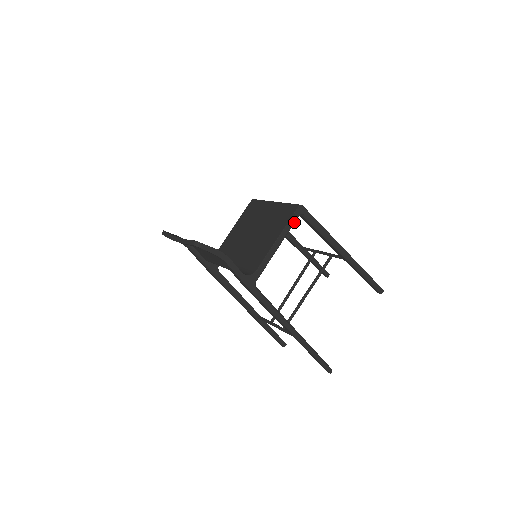
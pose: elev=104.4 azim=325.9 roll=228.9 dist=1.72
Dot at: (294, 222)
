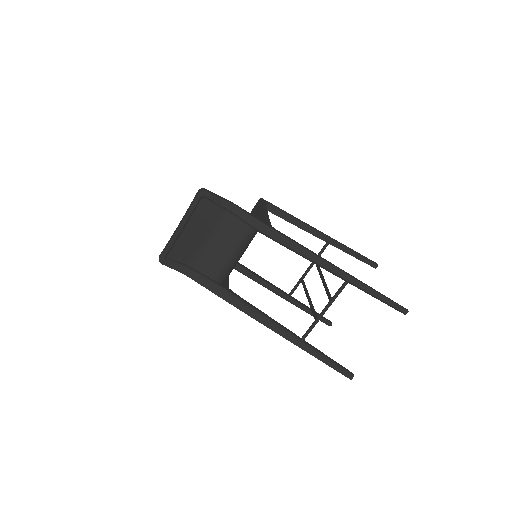
Dot at: occluded
